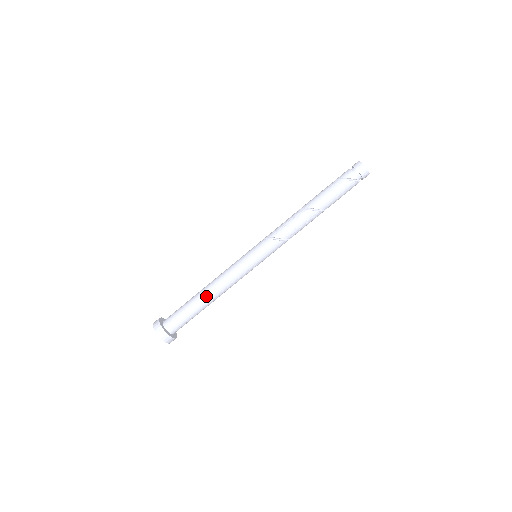
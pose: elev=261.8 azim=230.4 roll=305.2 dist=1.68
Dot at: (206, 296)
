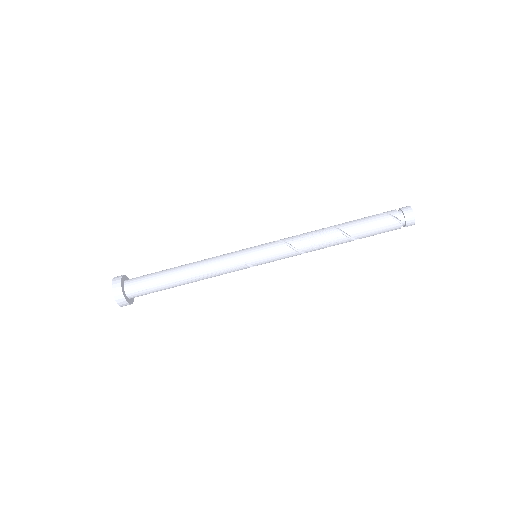
Dot at: (183, 269)
